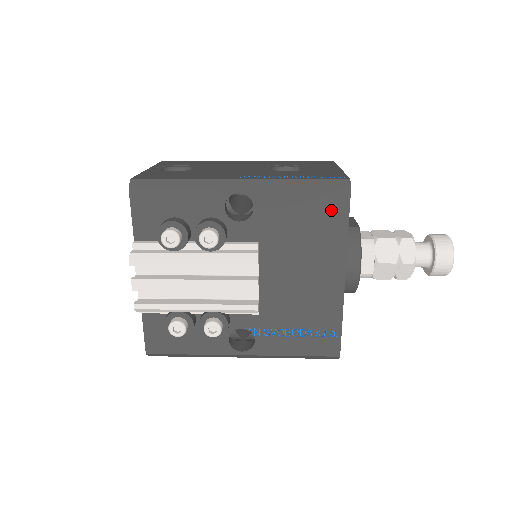
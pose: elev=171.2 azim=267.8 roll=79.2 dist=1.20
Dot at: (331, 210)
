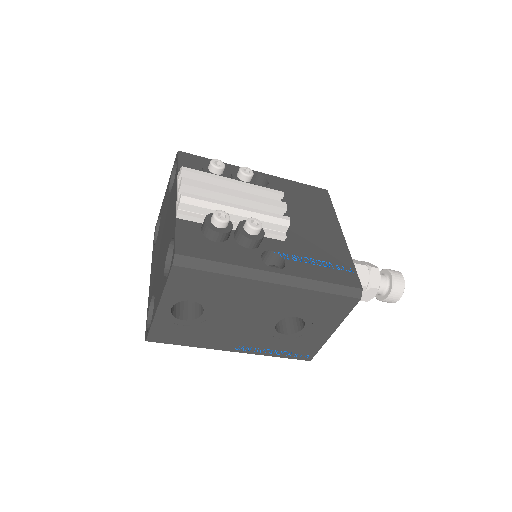
Dot at: (319, 196)
